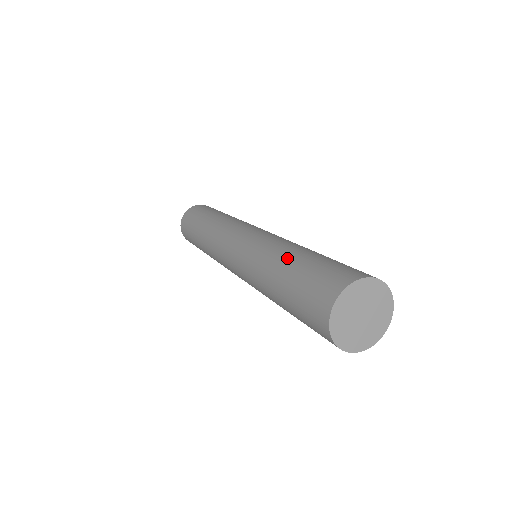
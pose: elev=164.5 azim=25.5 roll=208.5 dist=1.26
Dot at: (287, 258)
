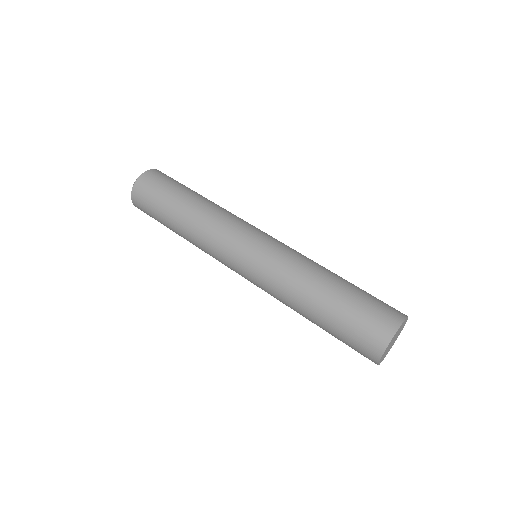
Dot at: (333, 278)
